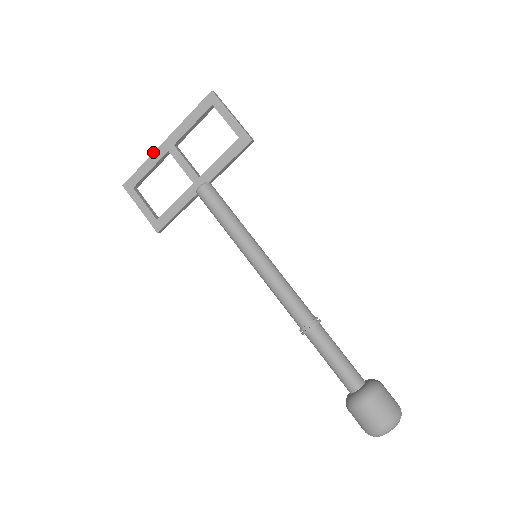
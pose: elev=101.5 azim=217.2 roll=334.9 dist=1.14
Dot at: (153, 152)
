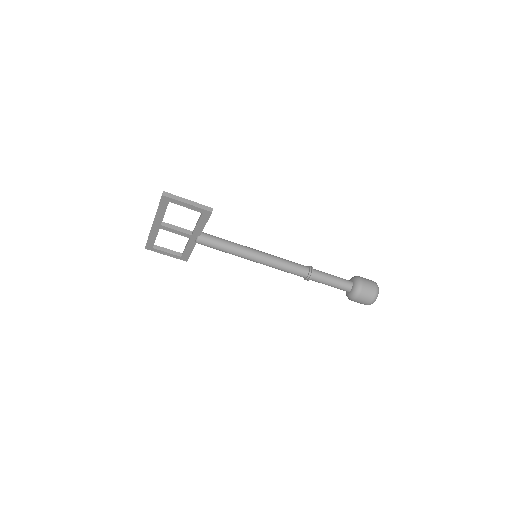
Dot at: (150, 231)
